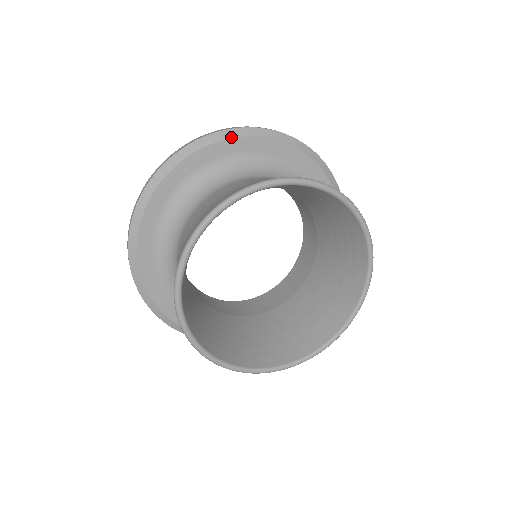
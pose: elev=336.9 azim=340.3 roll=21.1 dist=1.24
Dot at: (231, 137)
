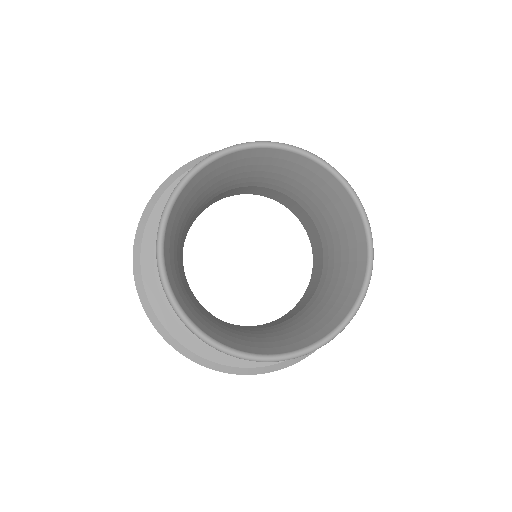
Dot at: occluded
